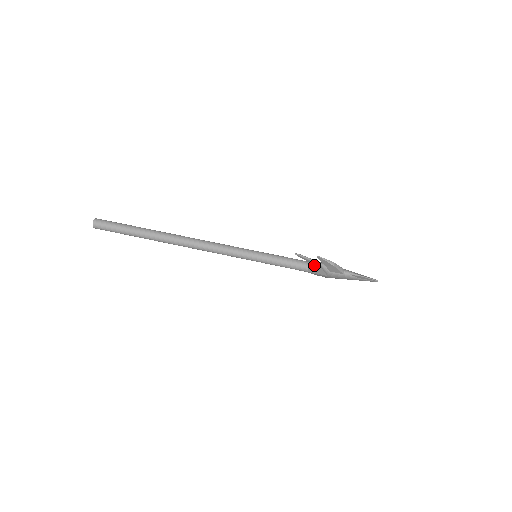
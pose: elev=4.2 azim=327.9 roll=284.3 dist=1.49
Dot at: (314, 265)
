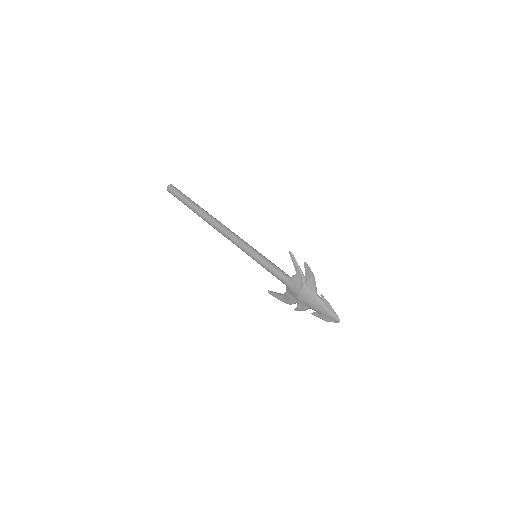
Dot at: (296, 274)
